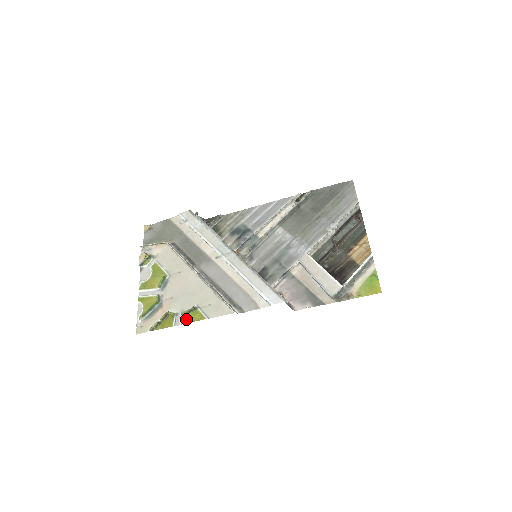
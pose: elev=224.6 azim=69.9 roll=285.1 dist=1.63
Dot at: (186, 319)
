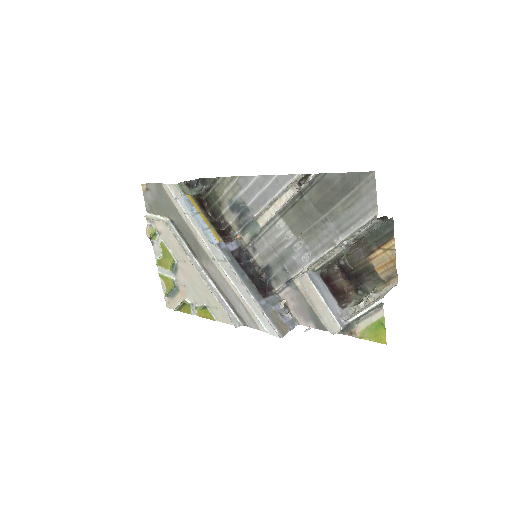
Dot at: (200, 313)
